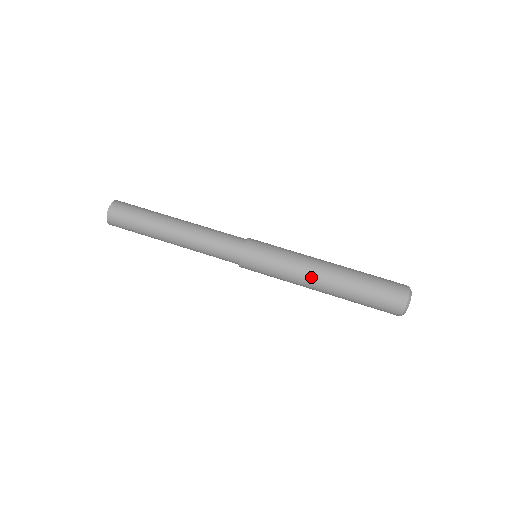
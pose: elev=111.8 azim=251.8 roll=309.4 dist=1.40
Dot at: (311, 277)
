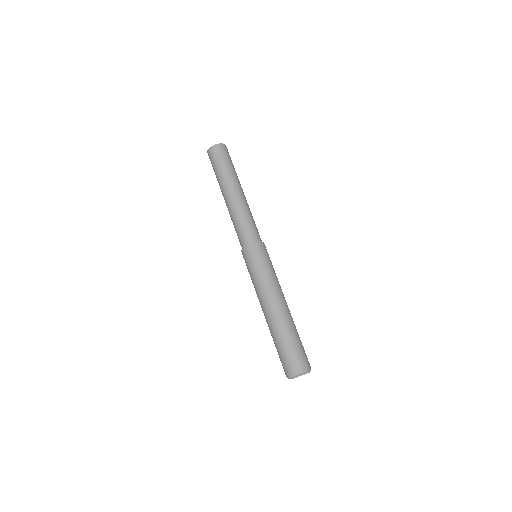
Dot at: (262, 302)
